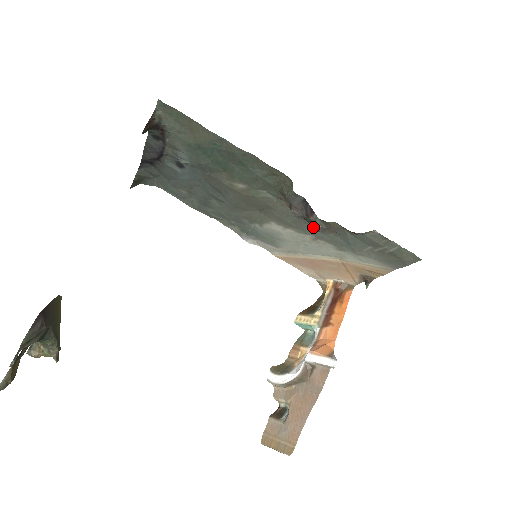
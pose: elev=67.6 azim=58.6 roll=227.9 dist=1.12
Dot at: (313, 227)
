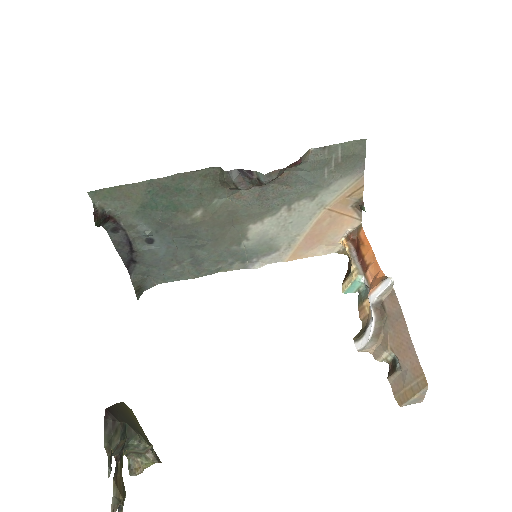
Dot at: (261, 182)
